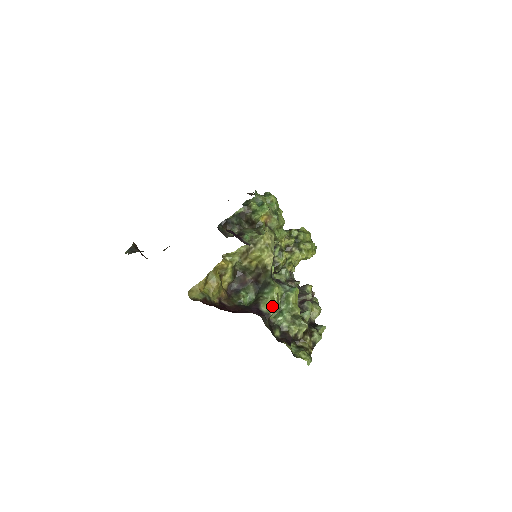
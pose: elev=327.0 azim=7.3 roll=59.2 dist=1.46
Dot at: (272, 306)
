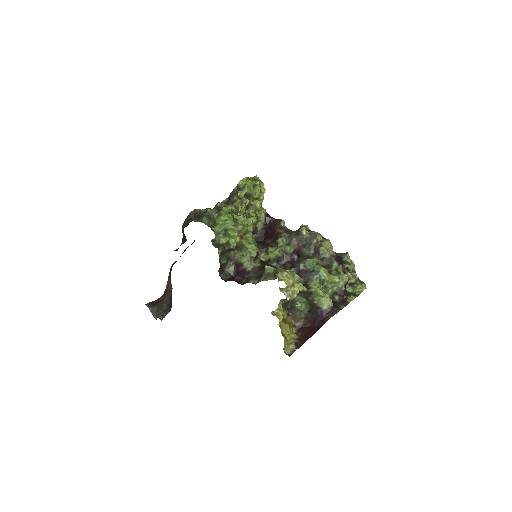
Dot at: (328, 301)
